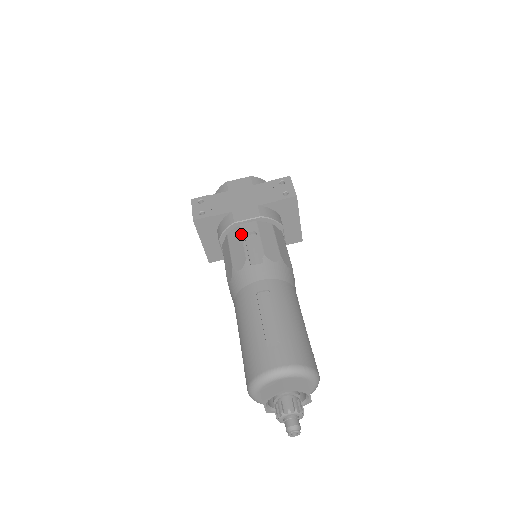
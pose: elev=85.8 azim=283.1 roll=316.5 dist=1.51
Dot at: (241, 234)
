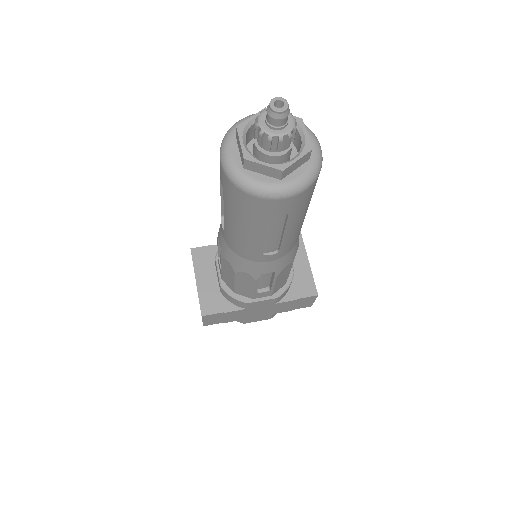
Dot at: occluded
